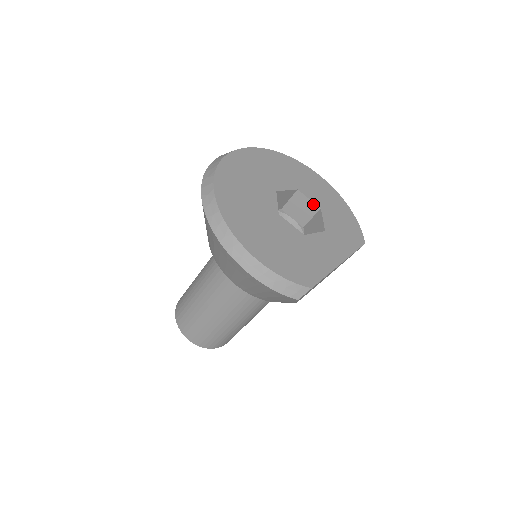
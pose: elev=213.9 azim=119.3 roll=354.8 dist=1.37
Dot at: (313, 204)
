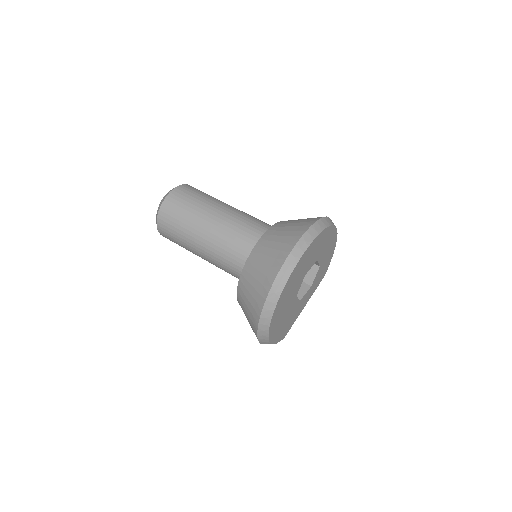
Dot at: (318, 264)
